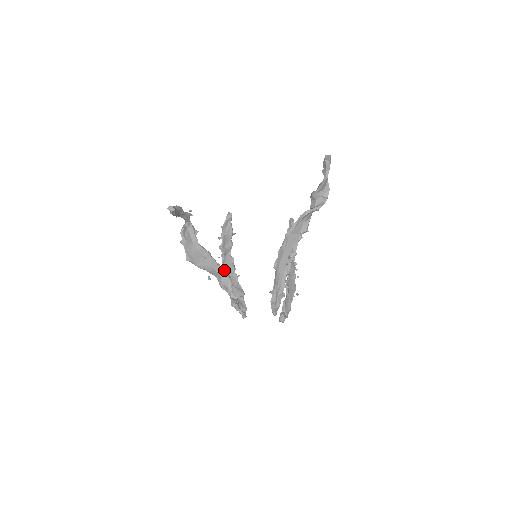
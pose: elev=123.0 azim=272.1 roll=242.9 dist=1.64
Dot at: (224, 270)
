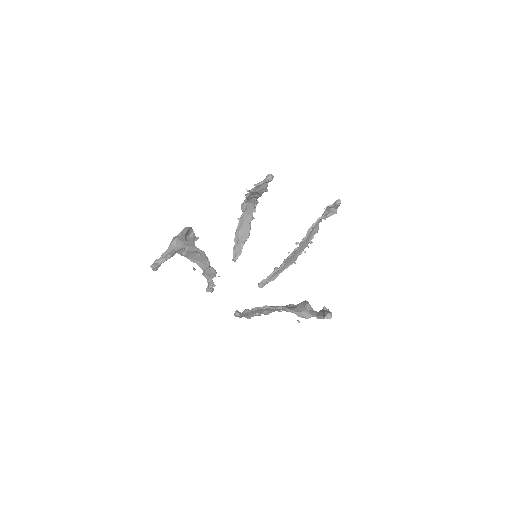
Dot at: (242, 209)
